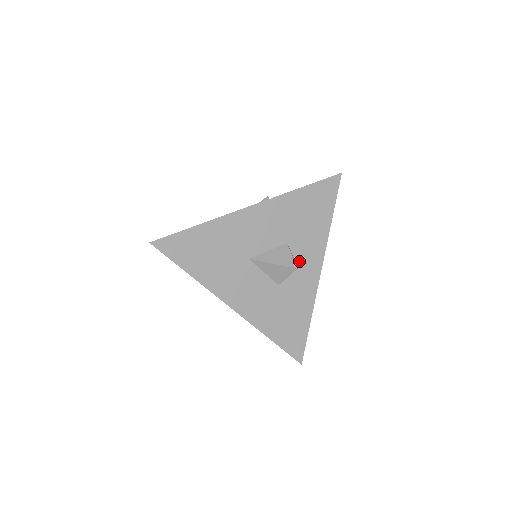
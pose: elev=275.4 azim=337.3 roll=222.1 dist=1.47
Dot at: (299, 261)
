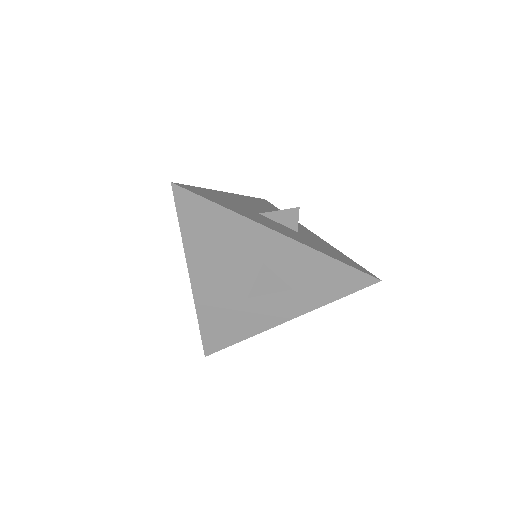
Dot at: occluded
